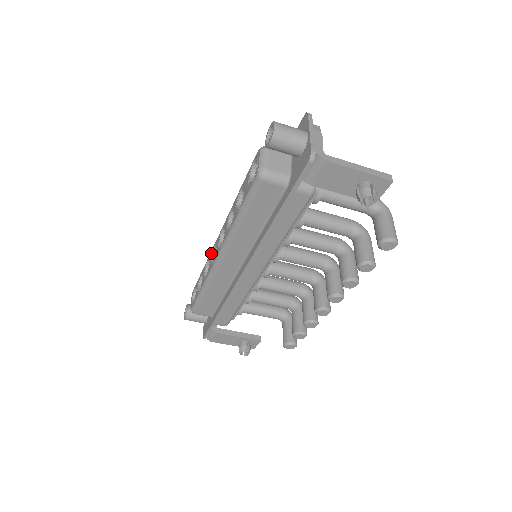
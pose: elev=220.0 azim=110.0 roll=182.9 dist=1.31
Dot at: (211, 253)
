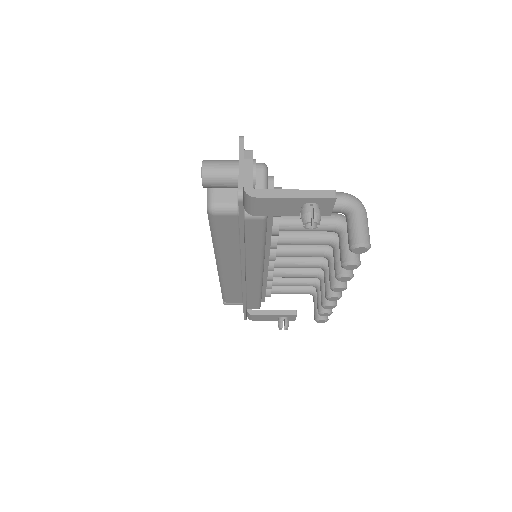
Dot at: occluded
